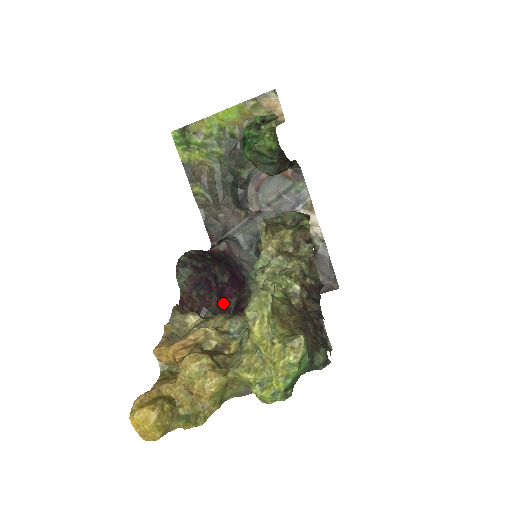
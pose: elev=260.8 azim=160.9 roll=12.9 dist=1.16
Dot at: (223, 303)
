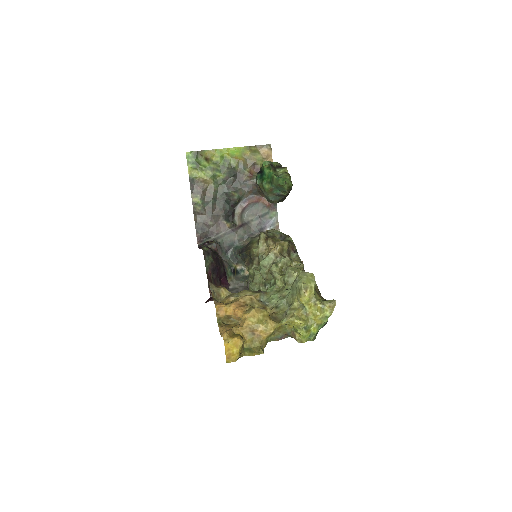
Dot at: occluded
